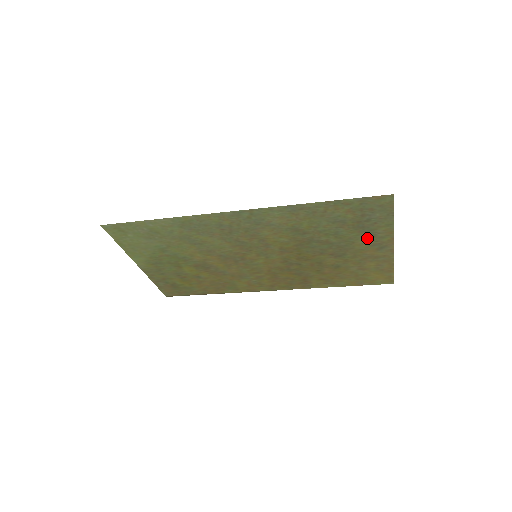
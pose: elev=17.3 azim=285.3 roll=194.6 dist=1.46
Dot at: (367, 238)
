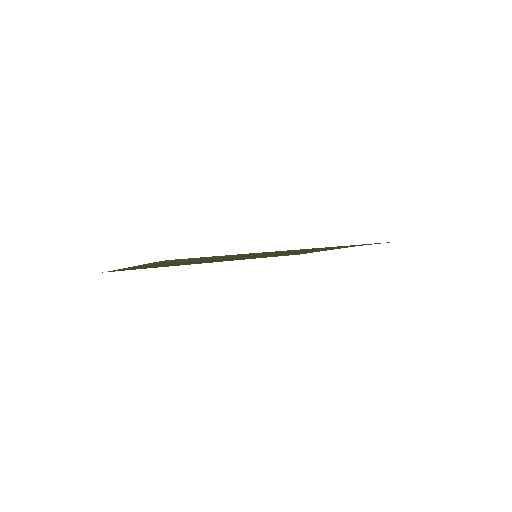
Dot at: occluded
